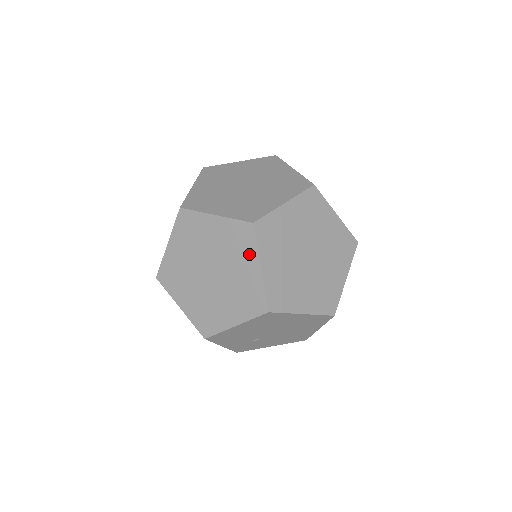
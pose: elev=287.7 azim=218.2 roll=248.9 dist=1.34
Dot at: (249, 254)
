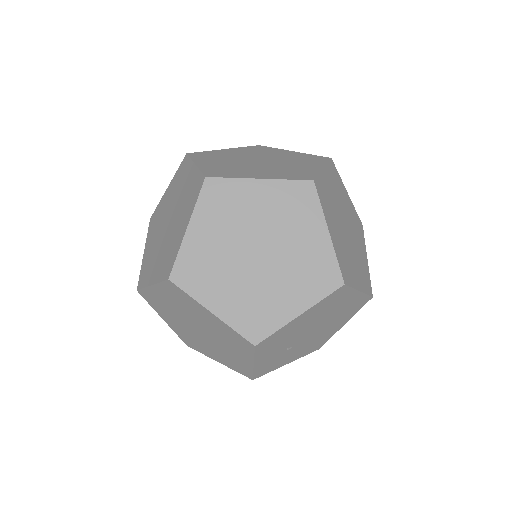
Dot at: (312, 218)
